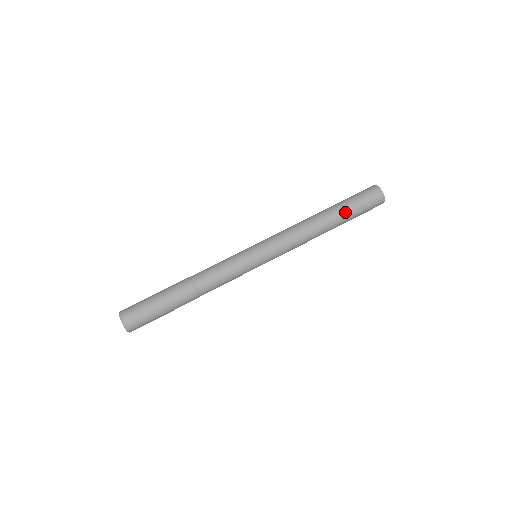
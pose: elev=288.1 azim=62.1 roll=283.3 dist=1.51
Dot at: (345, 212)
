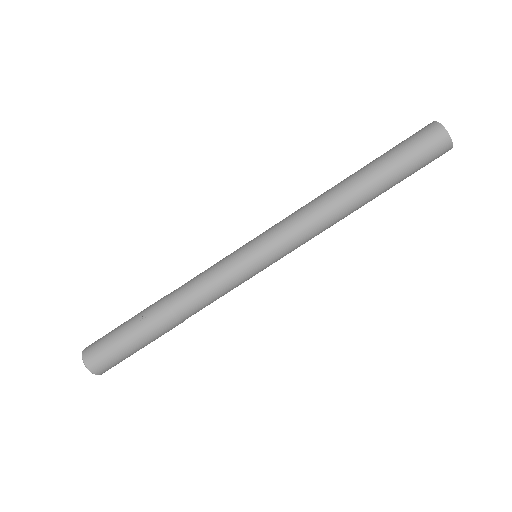
Dot at: (390, 185)
